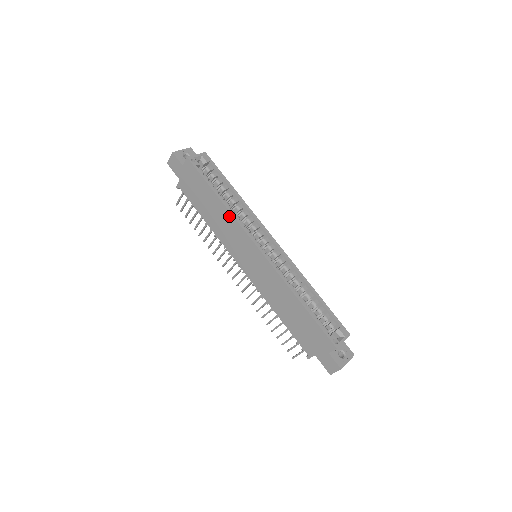
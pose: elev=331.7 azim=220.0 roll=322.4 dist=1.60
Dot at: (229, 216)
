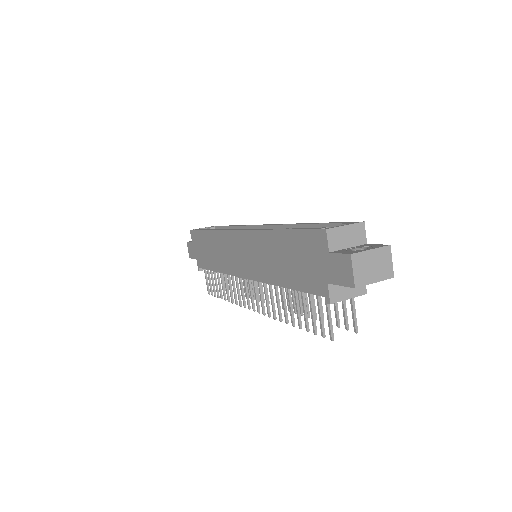
Dot at: (217, 235)
